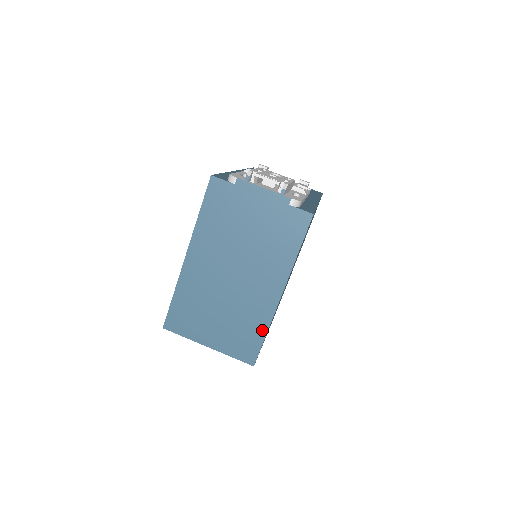
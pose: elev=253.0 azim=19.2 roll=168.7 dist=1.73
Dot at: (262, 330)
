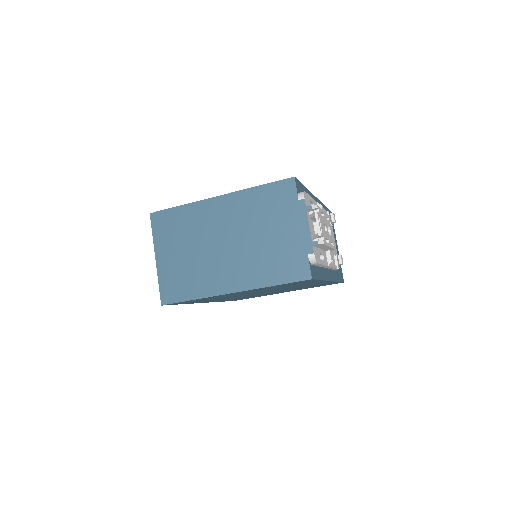
Dot at: (194, 294)
